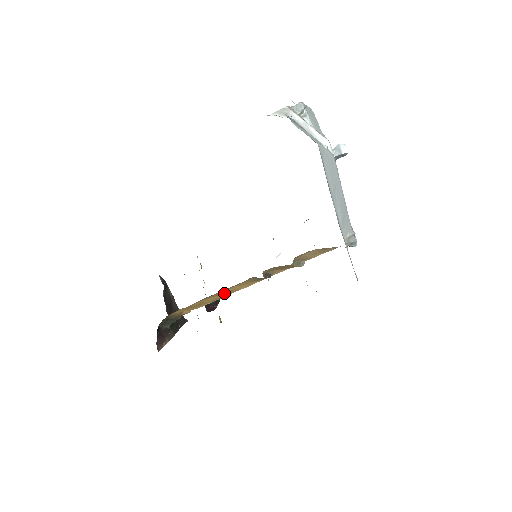
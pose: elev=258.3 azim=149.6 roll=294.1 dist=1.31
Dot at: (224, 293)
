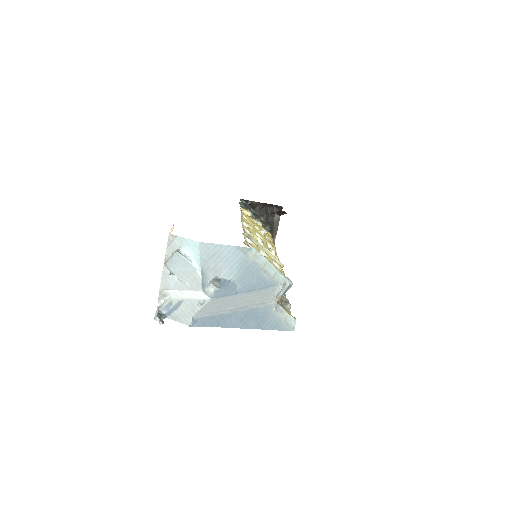
Dot at: occluded
